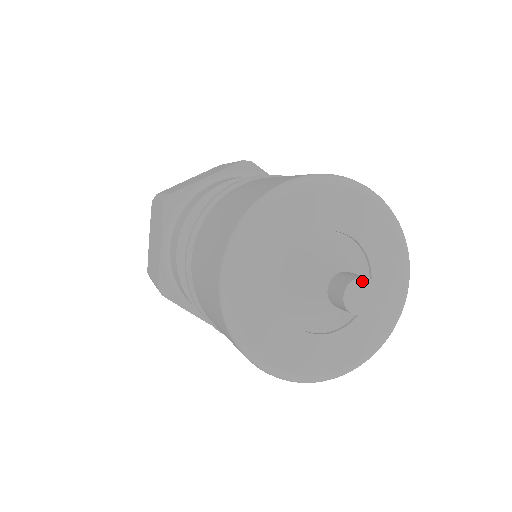
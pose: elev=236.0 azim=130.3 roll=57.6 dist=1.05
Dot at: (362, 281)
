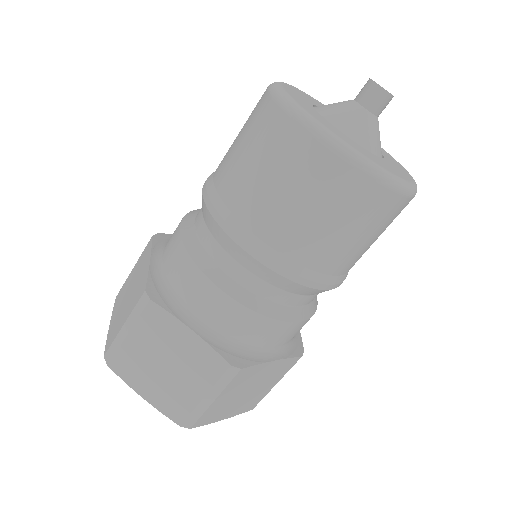
Dot at: occluded
